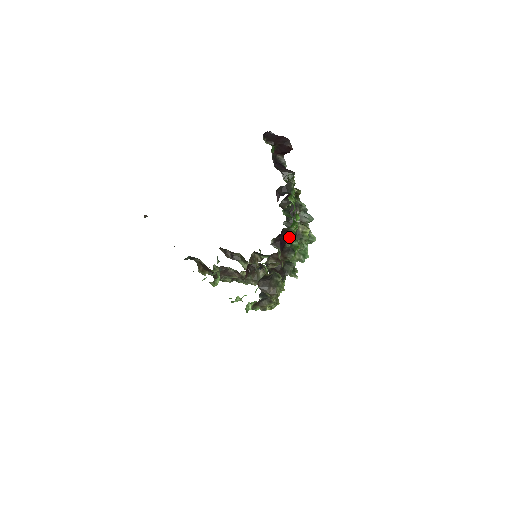
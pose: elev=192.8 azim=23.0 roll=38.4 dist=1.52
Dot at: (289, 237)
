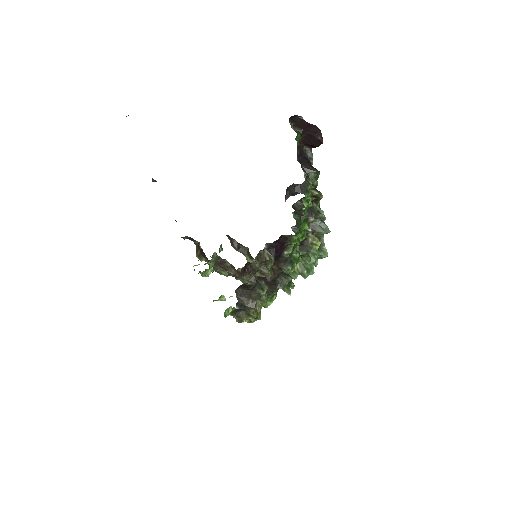
Dot at: (289, 246)
